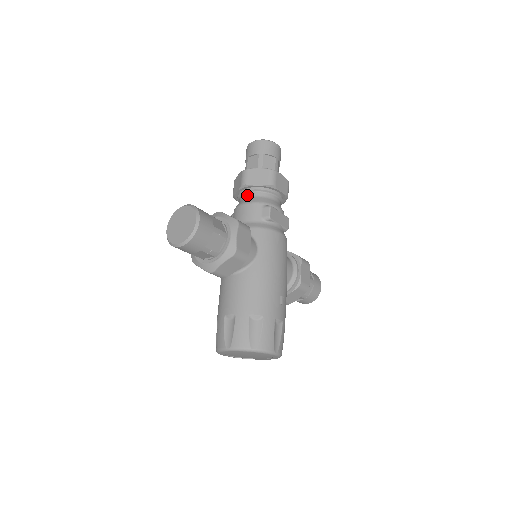
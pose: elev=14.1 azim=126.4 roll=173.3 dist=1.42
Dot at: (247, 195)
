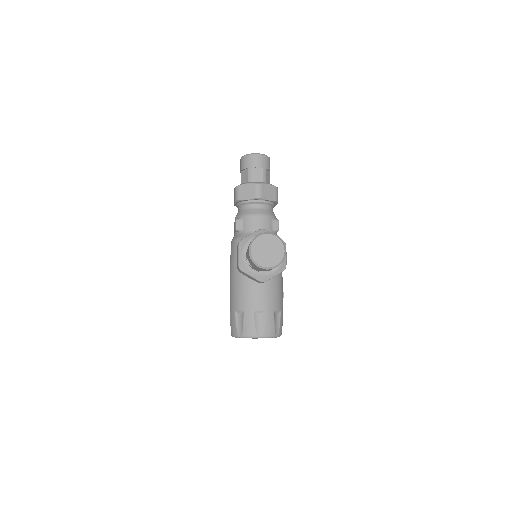
Dot at: (258, 206)
